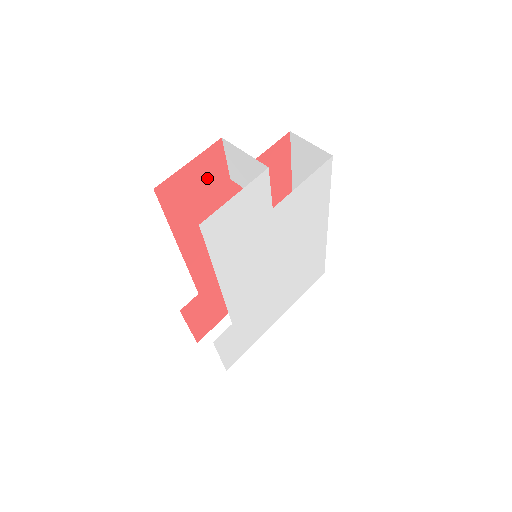
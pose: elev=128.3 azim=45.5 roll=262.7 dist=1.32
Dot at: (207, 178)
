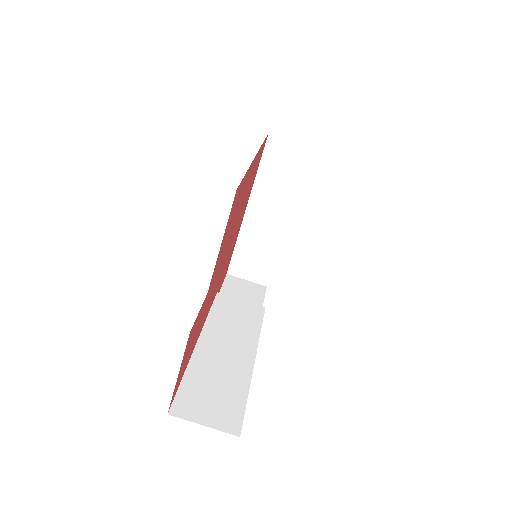
Dot at: (193, 335)
